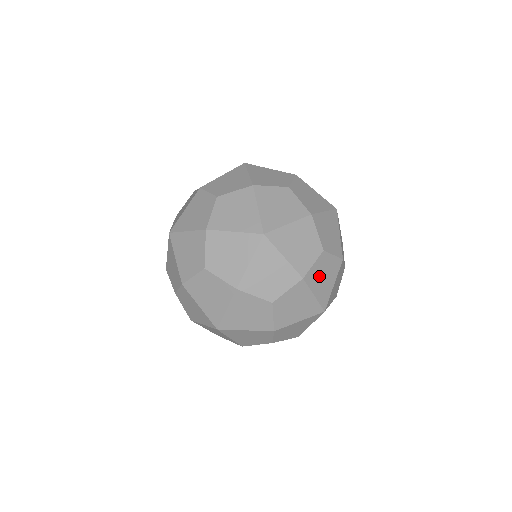
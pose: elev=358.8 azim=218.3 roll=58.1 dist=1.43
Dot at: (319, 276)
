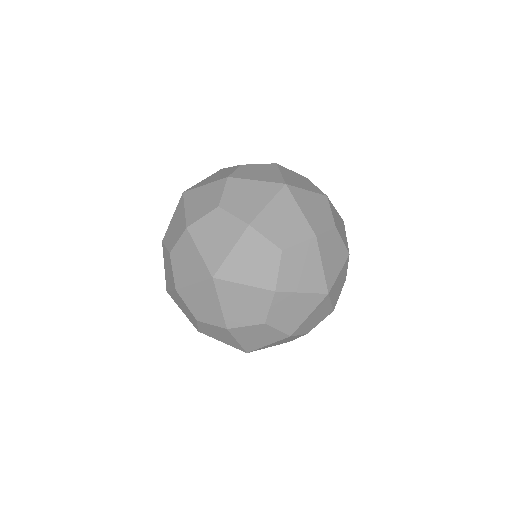
Dot at: (329, 249)
